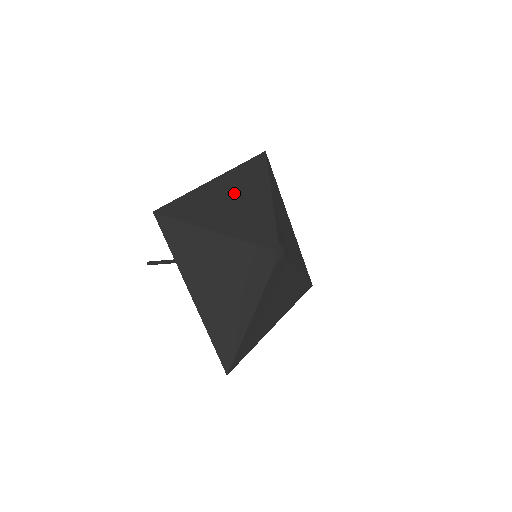
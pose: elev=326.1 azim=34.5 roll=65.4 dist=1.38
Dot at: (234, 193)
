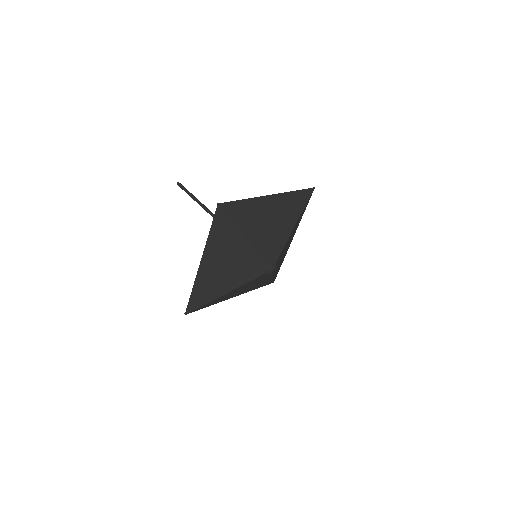
Dot at: (274, 212)
